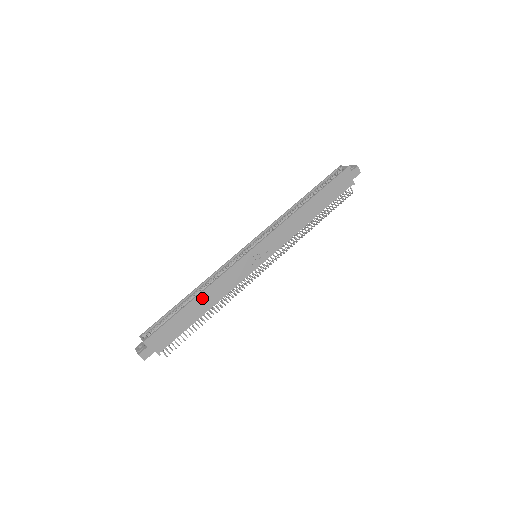
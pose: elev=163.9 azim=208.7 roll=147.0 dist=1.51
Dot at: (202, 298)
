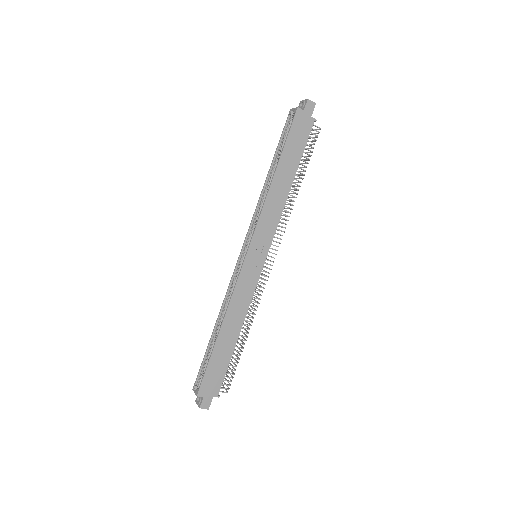
Dot at: (226, 328)
